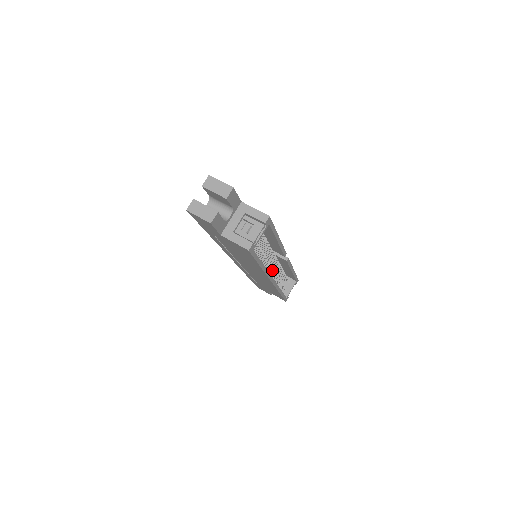
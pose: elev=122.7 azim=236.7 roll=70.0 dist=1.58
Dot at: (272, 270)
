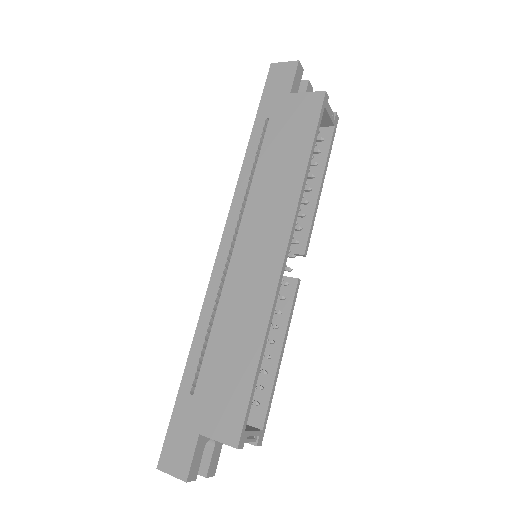
Dot at: occluded
